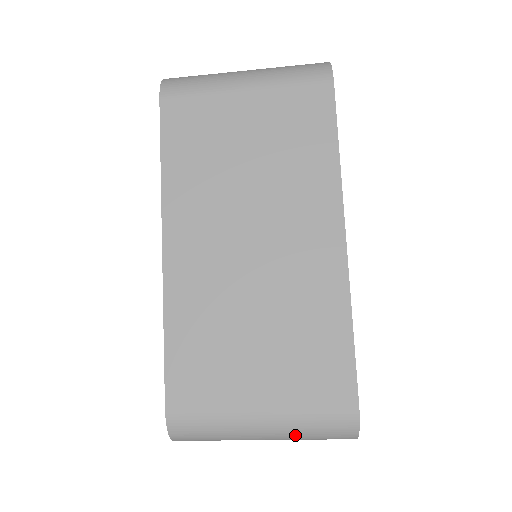
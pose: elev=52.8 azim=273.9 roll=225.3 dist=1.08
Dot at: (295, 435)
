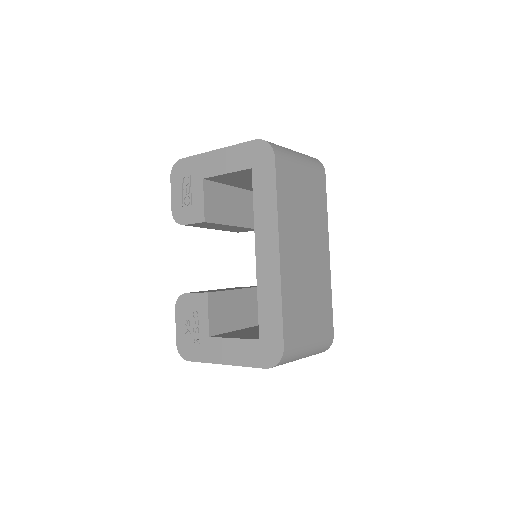
Dot at: (313, 353)
